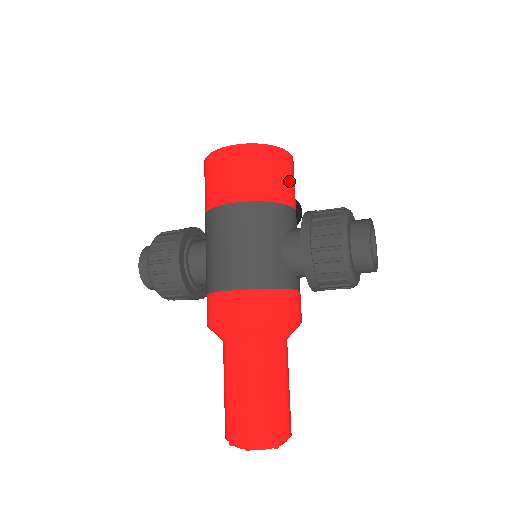
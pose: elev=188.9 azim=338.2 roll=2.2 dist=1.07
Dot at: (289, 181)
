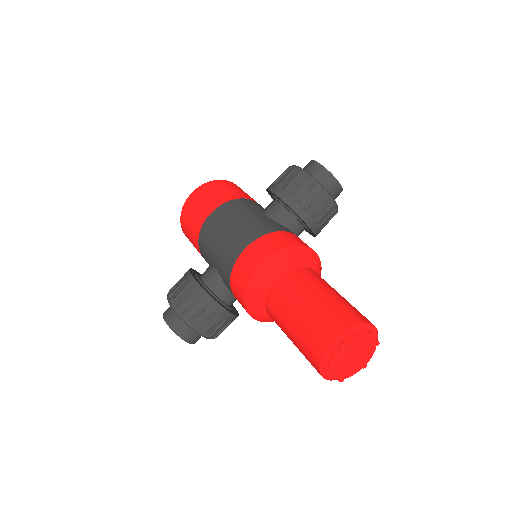
Dot at: occluded
